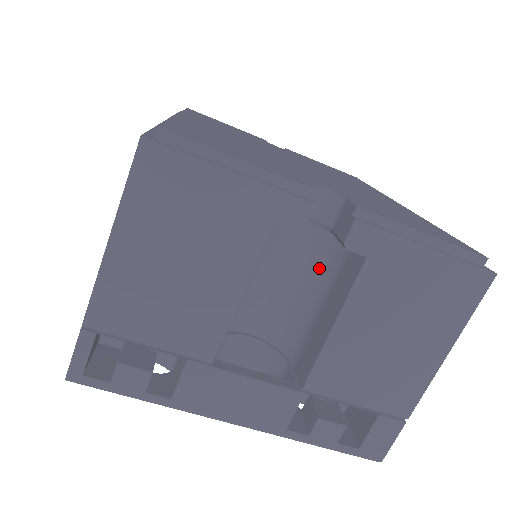
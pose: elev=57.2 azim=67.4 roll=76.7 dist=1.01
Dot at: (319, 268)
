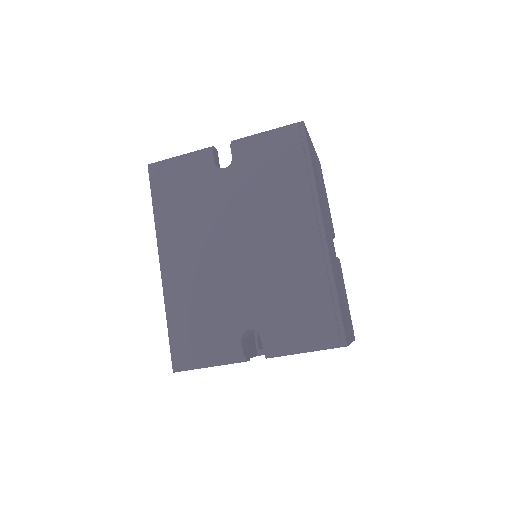
Dot at: occluded
